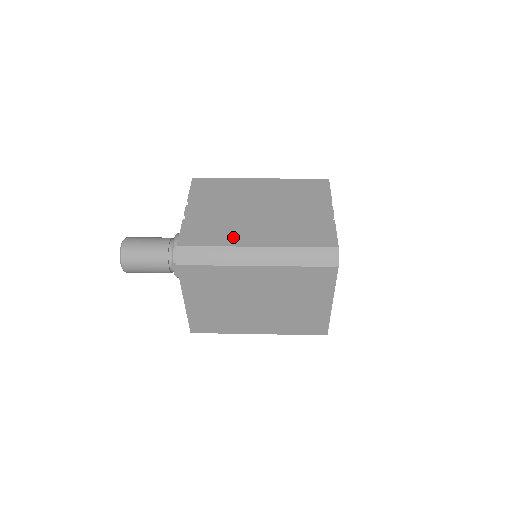
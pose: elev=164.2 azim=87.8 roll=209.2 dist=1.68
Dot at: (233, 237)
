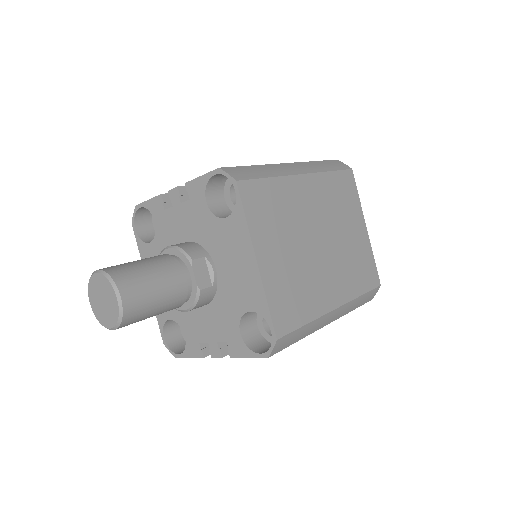
Dot at: occluded
